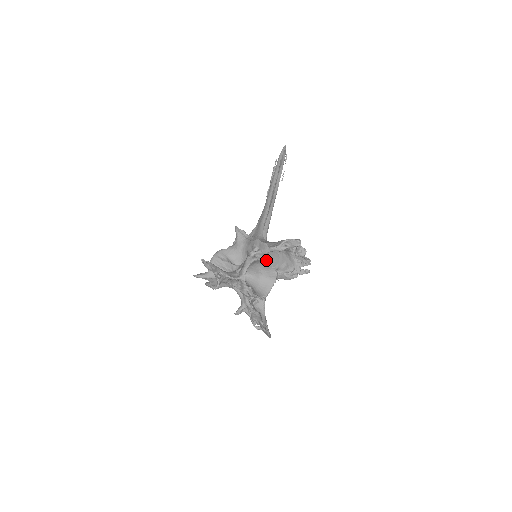
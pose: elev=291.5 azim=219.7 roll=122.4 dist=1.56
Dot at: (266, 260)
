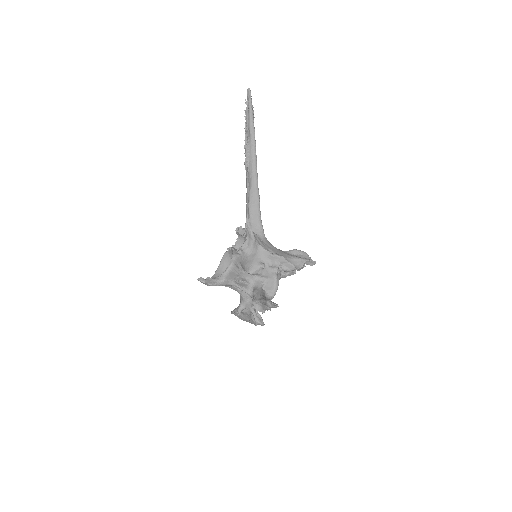
Dot at: occluded
